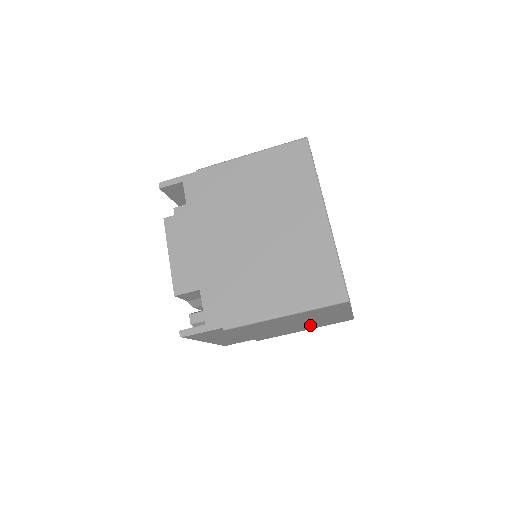
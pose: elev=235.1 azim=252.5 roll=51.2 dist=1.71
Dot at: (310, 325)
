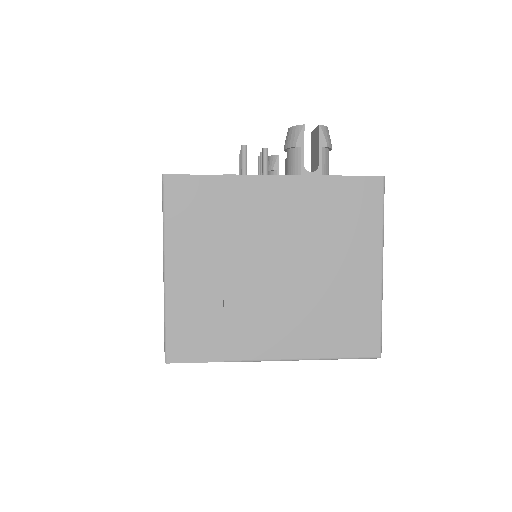
Dot at: occluded
